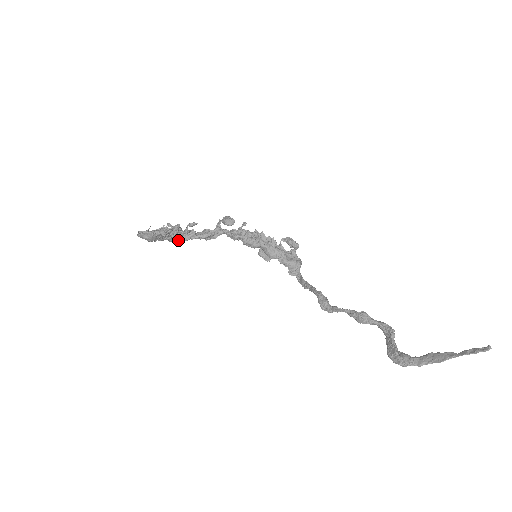
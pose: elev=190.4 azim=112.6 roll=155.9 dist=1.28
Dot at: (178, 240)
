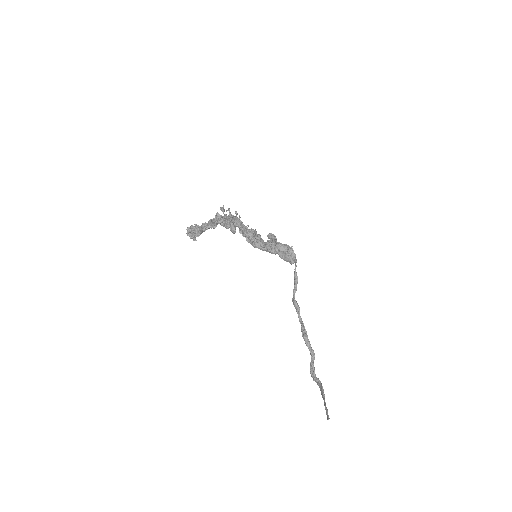
Dot at: occluded
